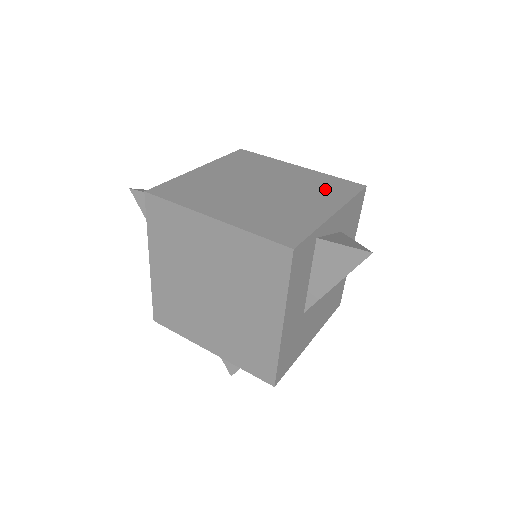
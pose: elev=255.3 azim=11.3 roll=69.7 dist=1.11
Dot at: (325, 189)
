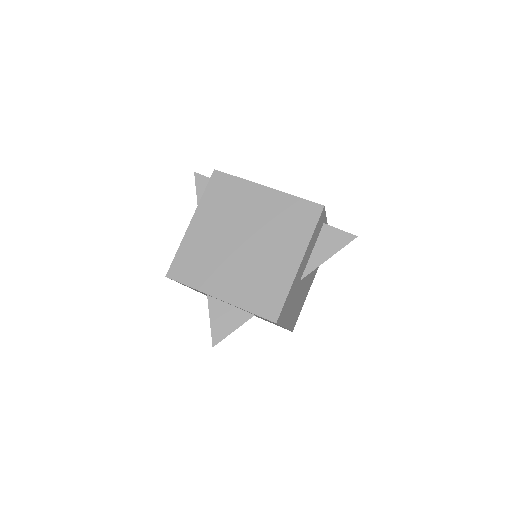
Dot at: occluded
